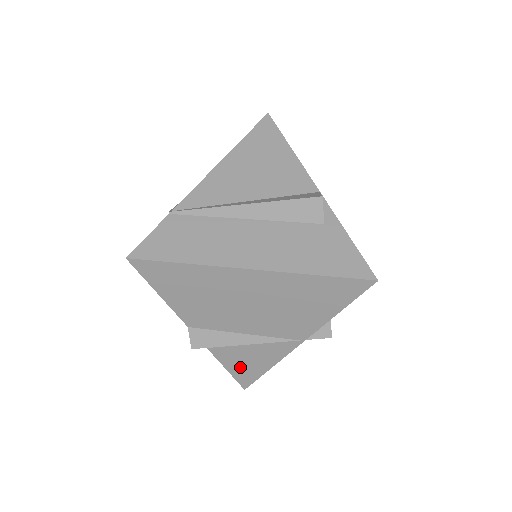
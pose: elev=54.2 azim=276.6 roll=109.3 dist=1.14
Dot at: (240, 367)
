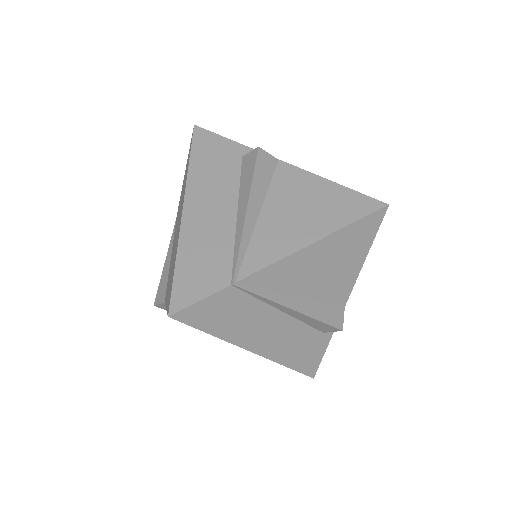
Dot at: occluded
